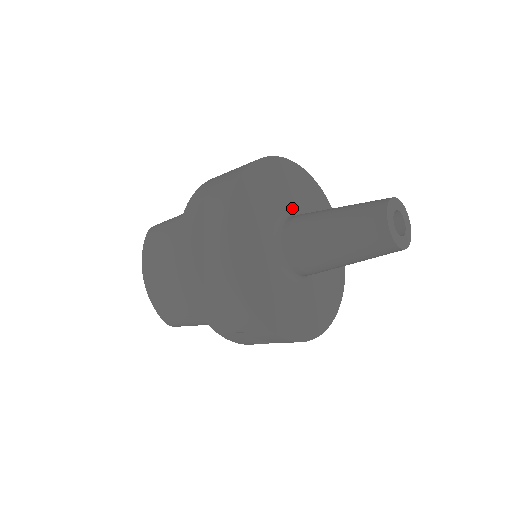
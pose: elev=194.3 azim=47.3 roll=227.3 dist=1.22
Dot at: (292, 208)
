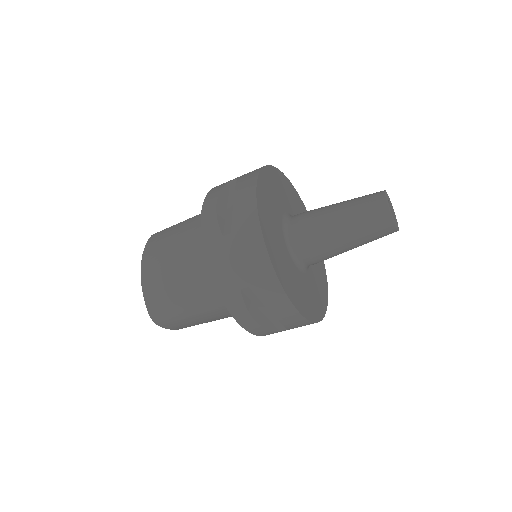
Dot at: occluded
